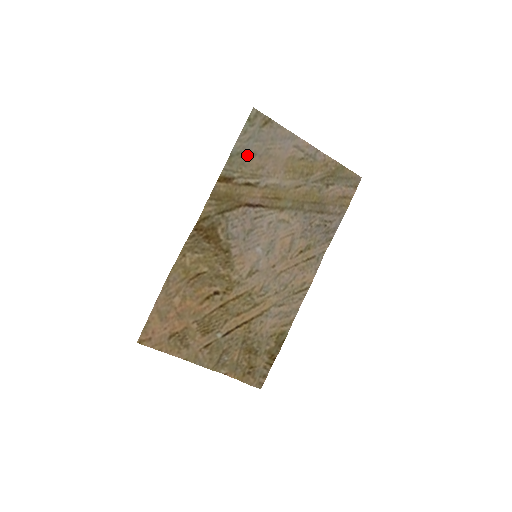
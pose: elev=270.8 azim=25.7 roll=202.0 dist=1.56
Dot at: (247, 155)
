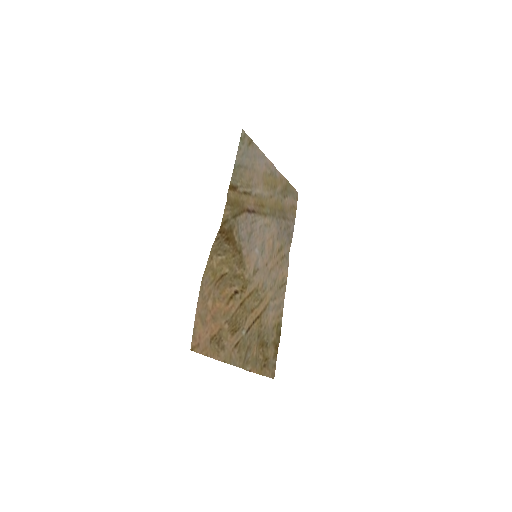
Dot at: (243, 168)
